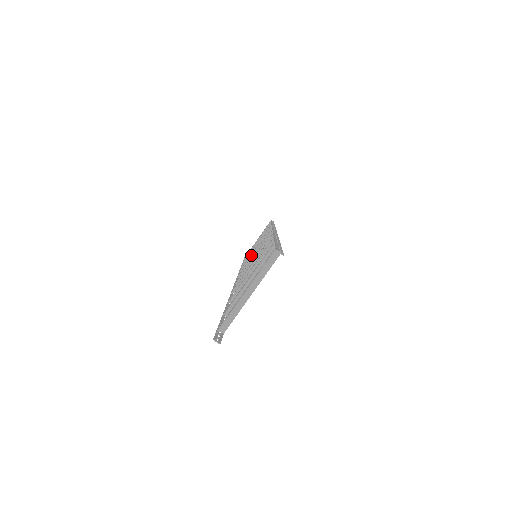
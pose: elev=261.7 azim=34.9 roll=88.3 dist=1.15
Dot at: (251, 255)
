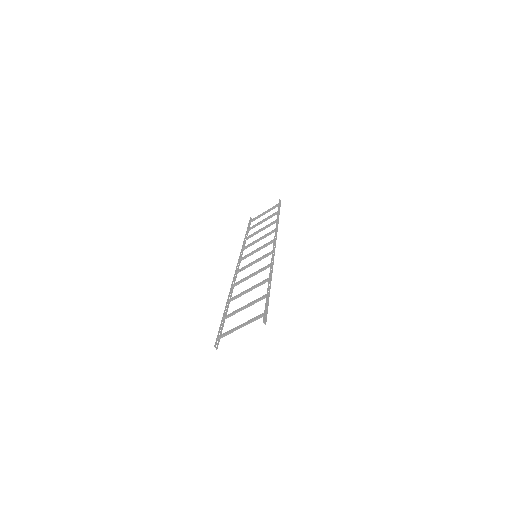
Dot at: (254, 241)
